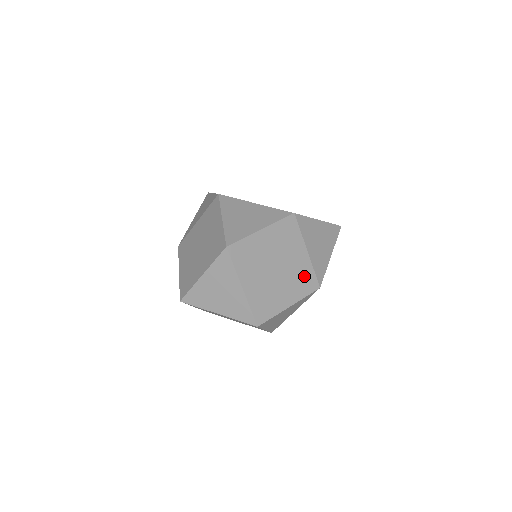
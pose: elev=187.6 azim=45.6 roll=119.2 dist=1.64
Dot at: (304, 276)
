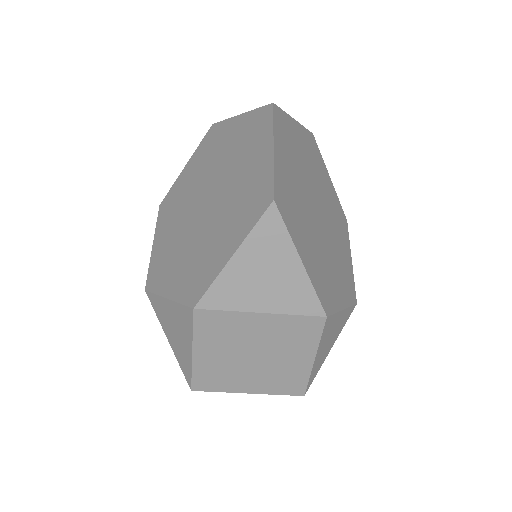
Dot at: (291, 330)
